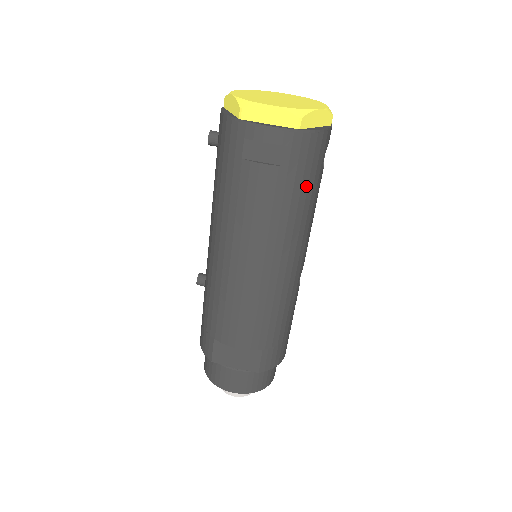
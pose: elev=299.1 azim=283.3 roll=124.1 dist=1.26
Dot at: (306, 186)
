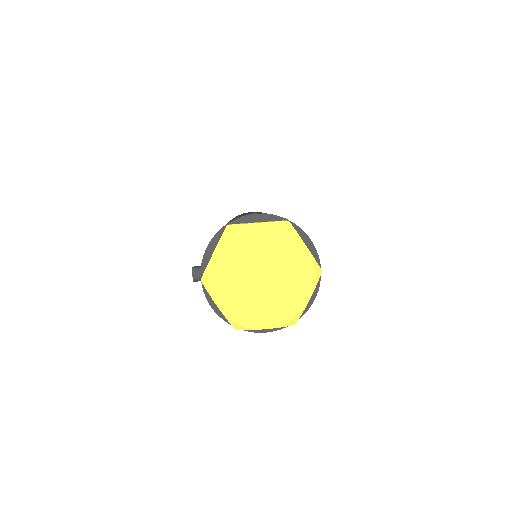
Dot at: occluded
